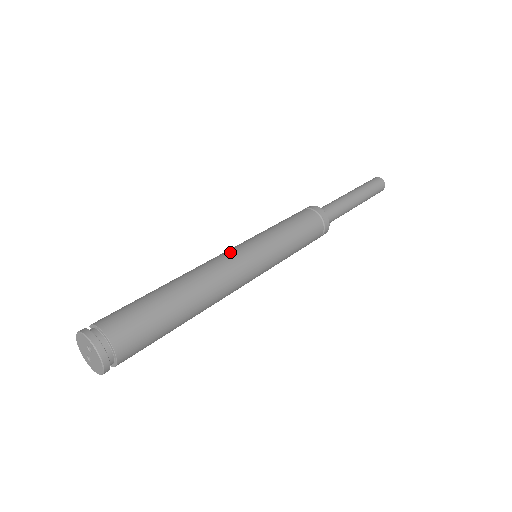
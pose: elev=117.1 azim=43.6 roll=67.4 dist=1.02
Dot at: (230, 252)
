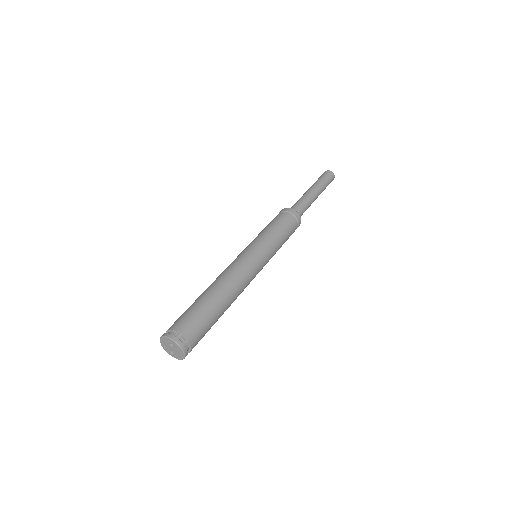
Dot at: (238, 259)
